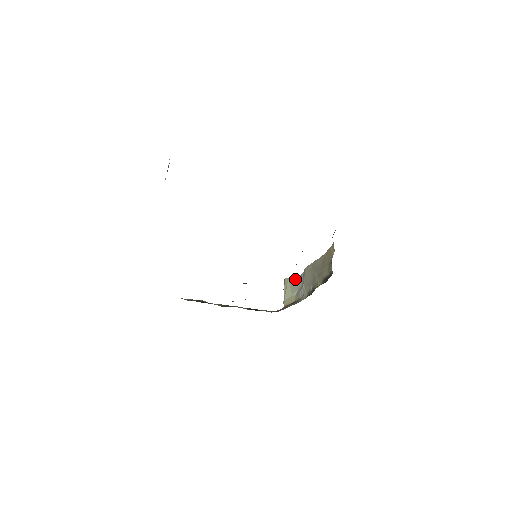
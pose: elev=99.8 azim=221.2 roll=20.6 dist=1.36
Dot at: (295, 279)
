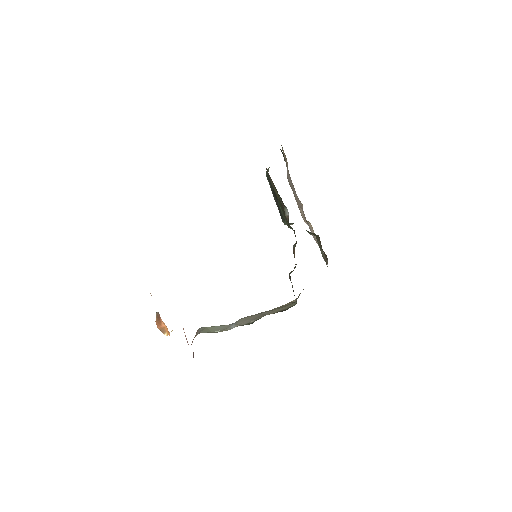
Dot at: (219, 326)
